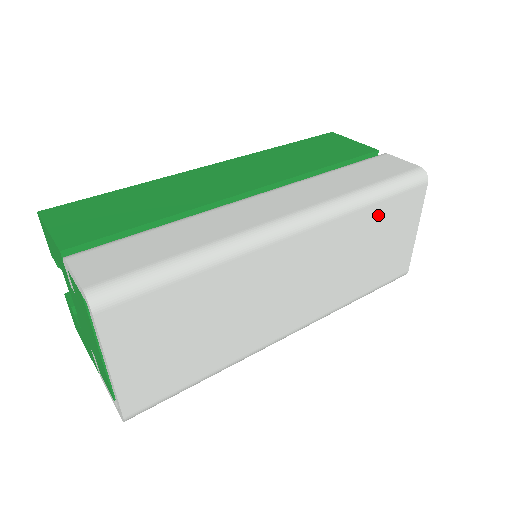
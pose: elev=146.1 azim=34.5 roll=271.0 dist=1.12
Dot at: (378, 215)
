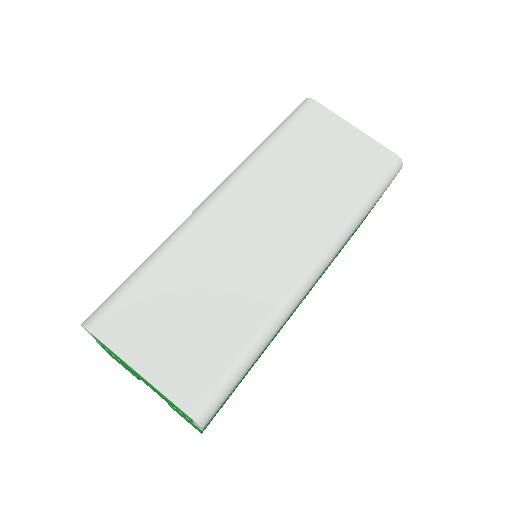
Dot at: (290, 145)
